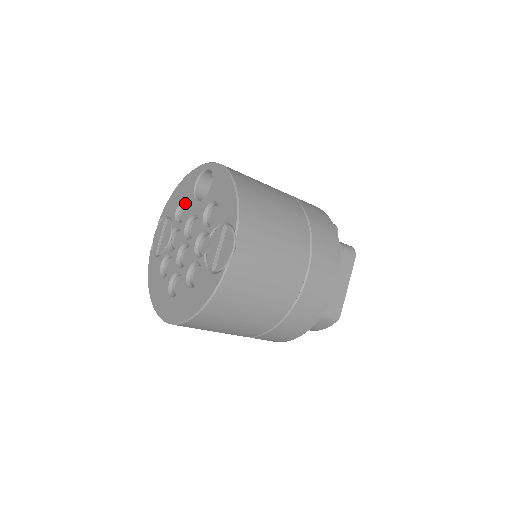
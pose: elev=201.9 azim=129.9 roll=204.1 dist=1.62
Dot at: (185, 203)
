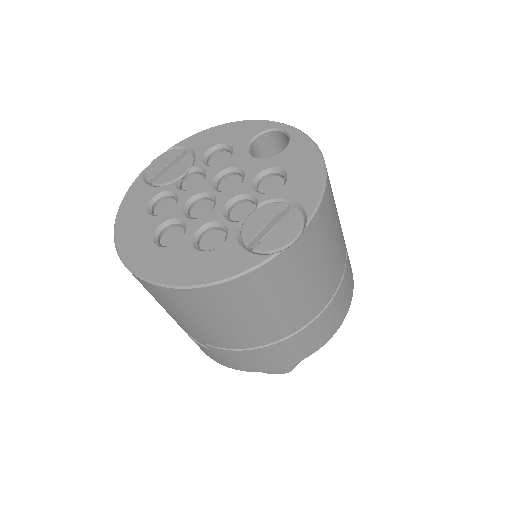
Dot at: (226, 148)
